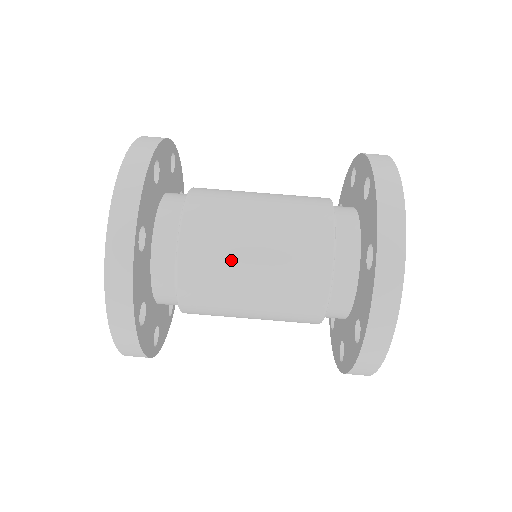
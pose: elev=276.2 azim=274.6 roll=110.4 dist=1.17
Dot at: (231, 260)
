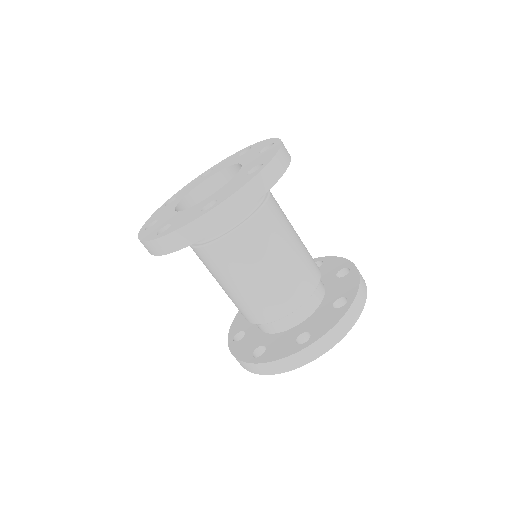
Dot at: (246, 266)
